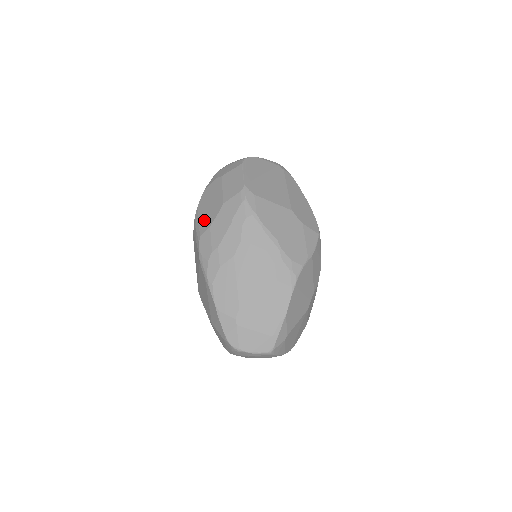
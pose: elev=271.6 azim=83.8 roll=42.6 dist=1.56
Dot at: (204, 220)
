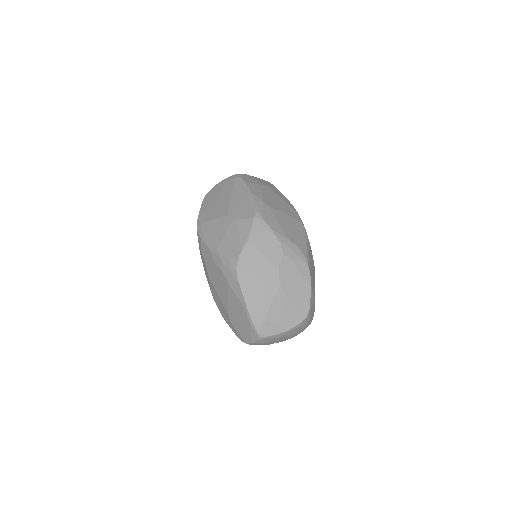
Dot at: occluded
